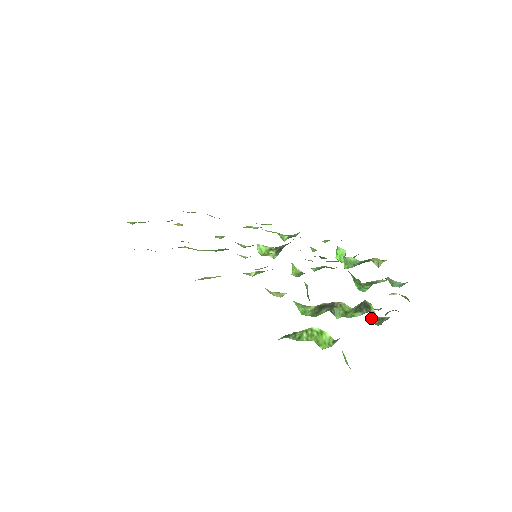
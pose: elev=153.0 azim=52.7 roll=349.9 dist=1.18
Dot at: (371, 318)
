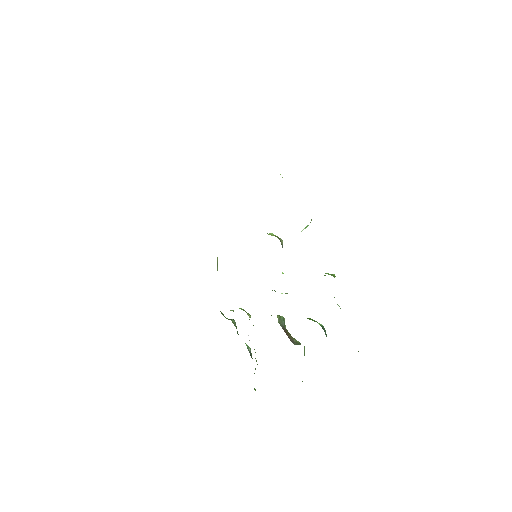
Dot at: occluded
